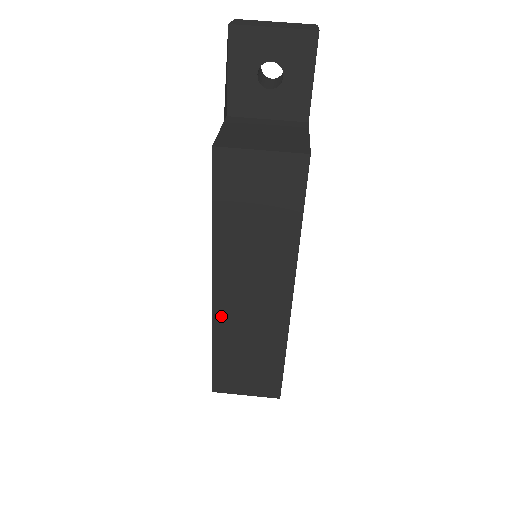
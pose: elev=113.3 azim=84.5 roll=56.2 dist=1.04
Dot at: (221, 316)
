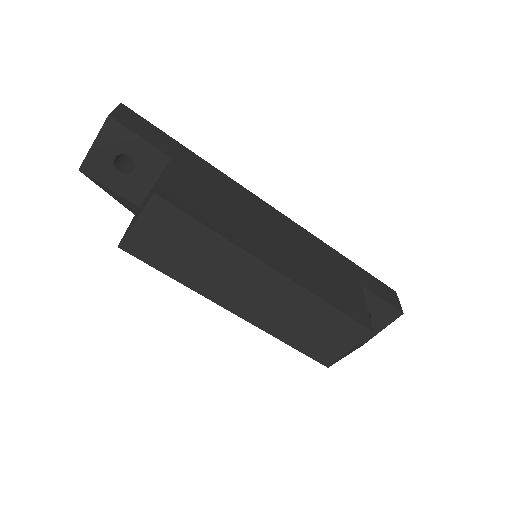
Dot at: (258, 320)
